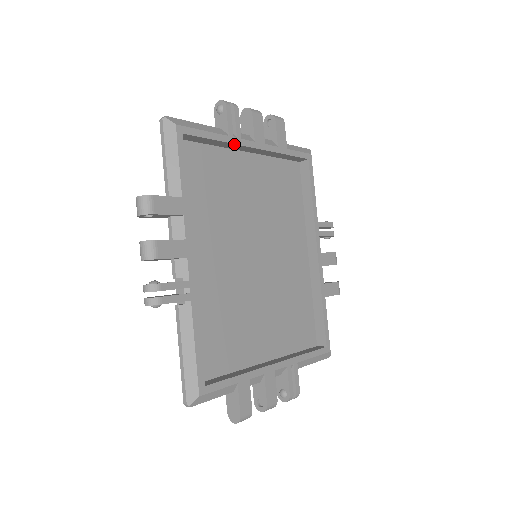
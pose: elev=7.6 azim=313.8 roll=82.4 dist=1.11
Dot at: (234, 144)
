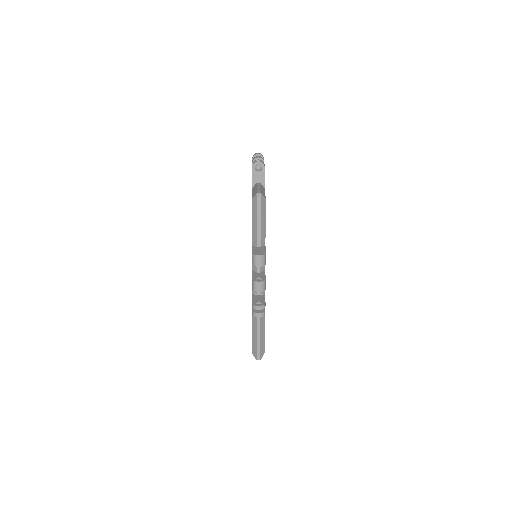
Dot at: occluded
